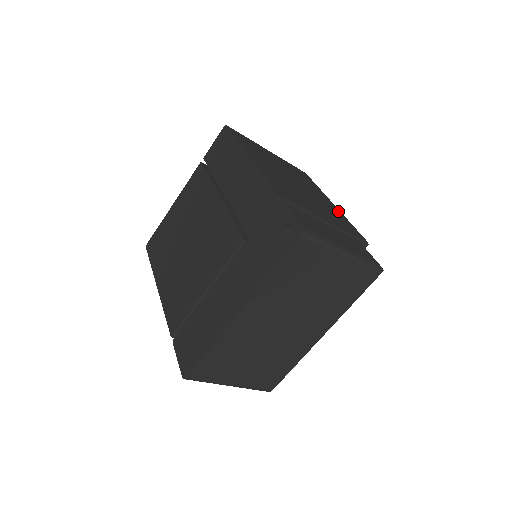
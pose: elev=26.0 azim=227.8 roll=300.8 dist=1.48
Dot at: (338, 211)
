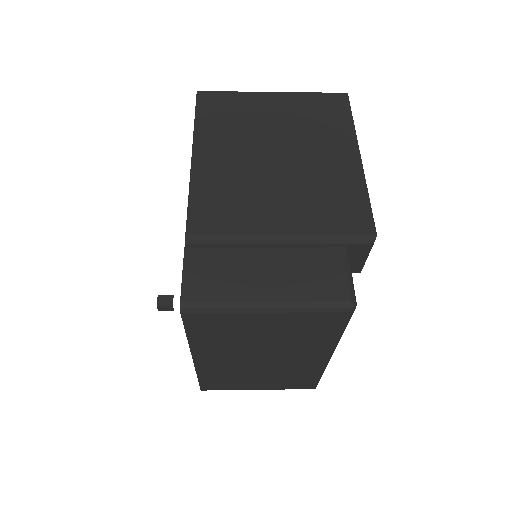
Dot at: (355, 174)
